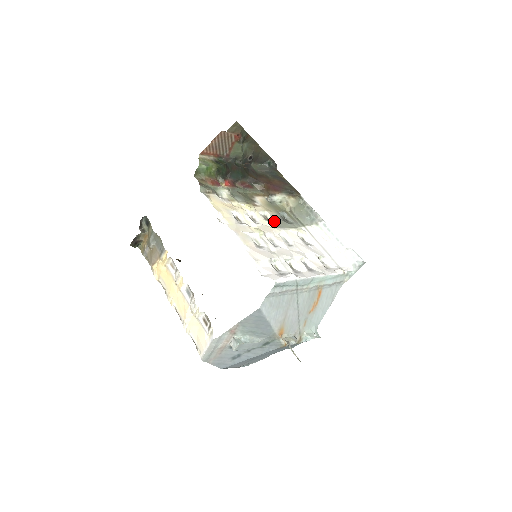
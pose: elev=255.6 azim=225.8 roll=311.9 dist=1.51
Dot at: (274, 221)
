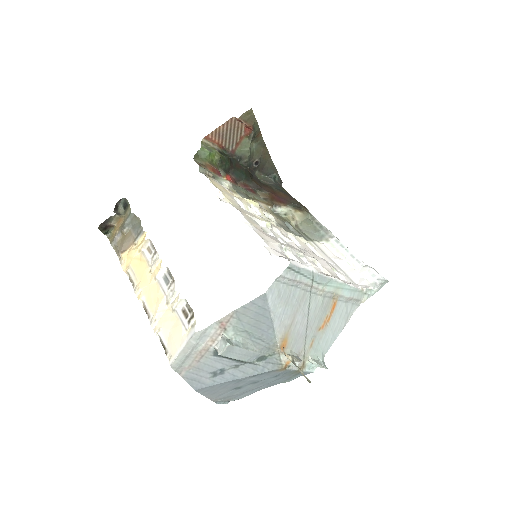
Dot at: (279, 225)
